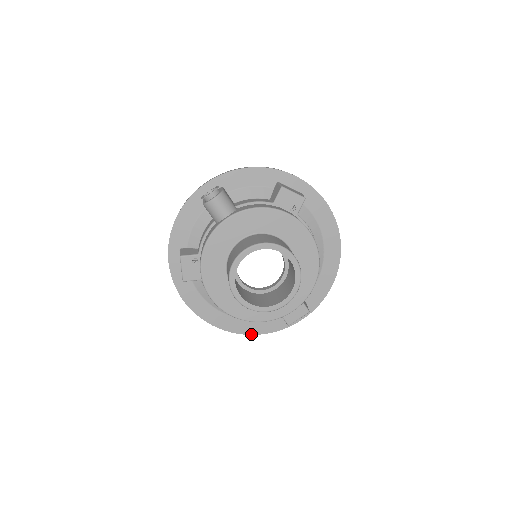
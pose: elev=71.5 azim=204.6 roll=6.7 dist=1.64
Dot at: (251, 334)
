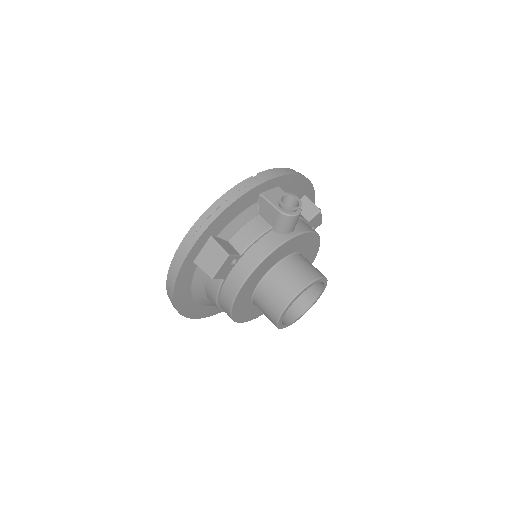
Dot at: (196, 318)
